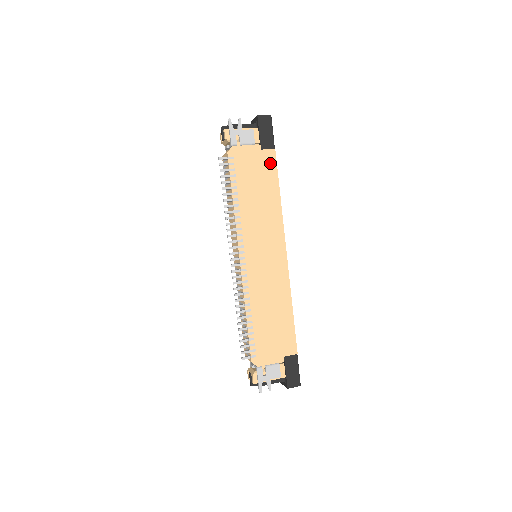
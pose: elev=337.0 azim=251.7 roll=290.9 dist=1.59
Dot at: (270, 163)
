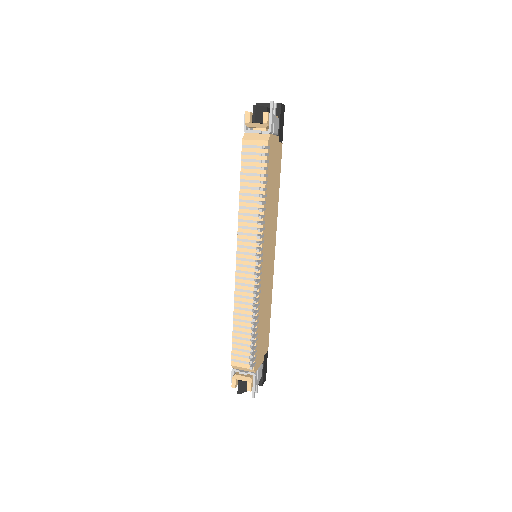
Dot at: (280, 158)
